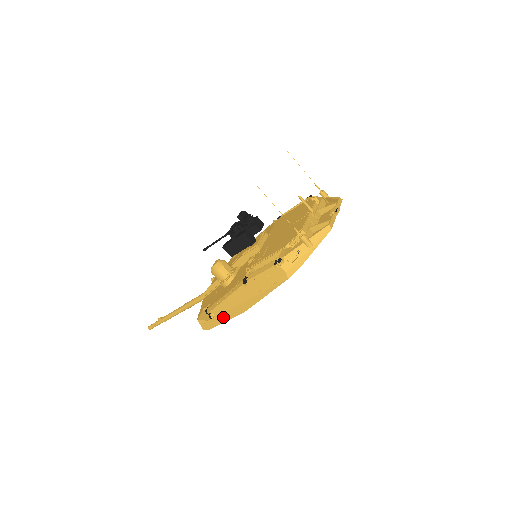
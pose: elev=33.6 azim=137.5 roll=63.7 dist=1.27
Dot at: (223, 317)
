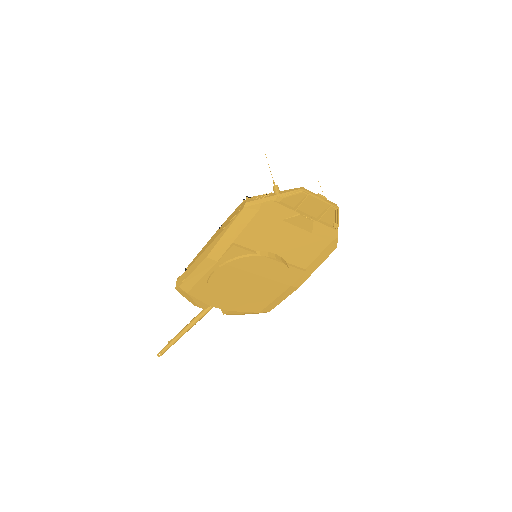
Dot at: (193, 267)
